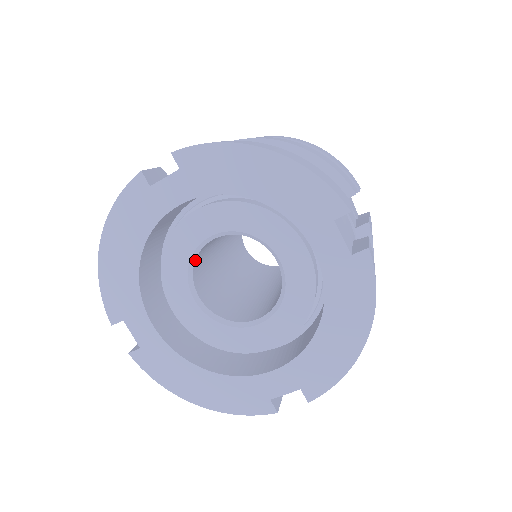
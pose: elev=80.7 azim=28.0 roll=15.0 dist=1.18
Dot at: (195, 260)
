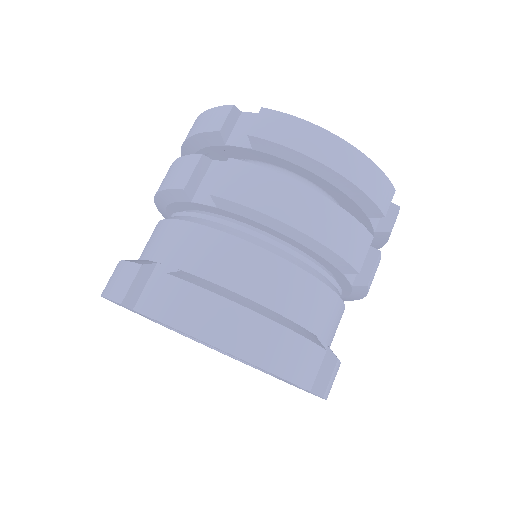
Dot at: occluded
